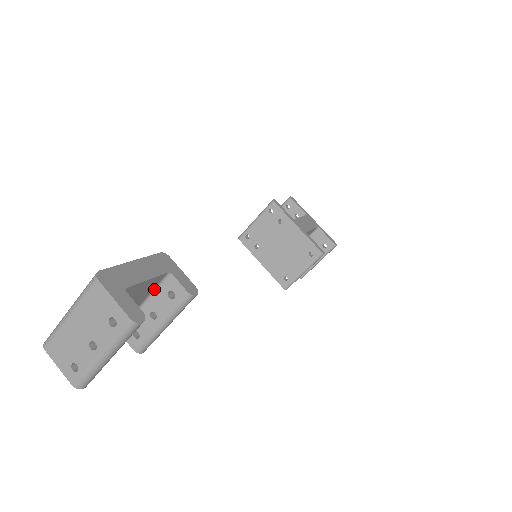
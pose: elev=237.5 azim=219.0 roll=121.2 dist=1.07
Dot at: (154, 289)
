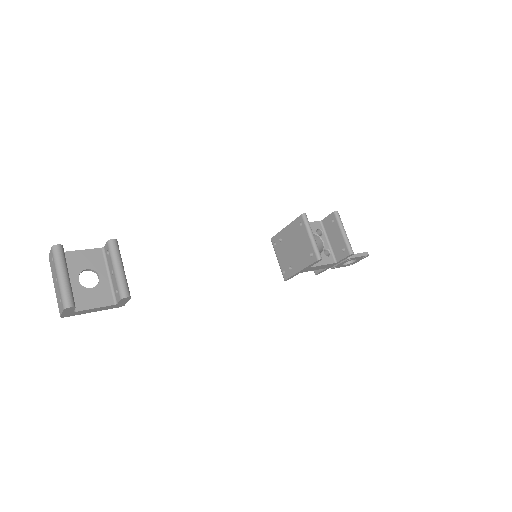
Dot at: (106, 262)
